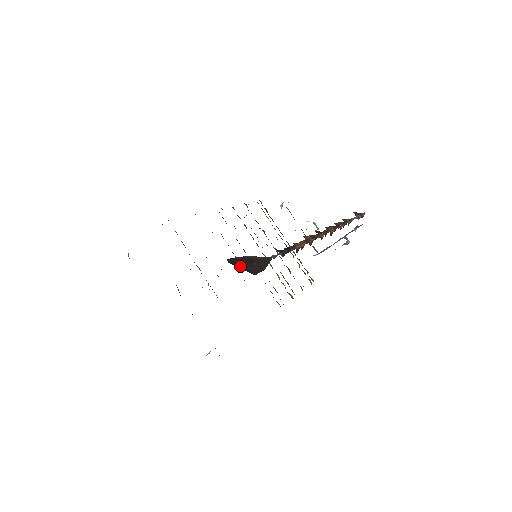
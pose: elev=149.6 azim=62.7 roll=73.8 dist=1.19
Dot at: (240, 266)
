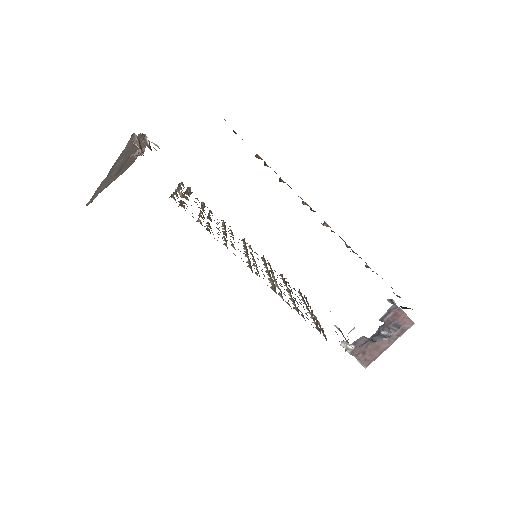
Dot at: occluded
